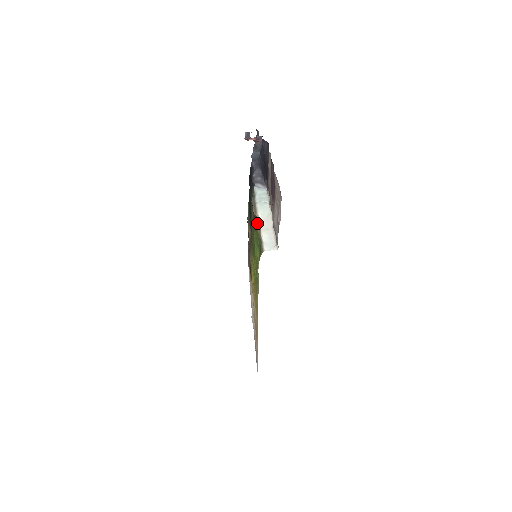
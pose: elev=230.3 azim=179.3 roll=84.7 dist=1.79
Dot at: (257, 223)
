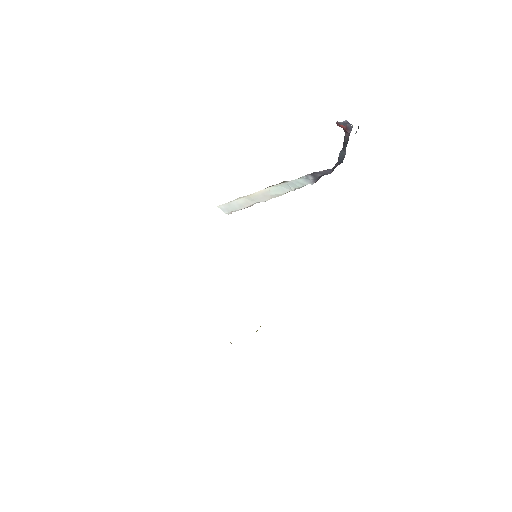
Dot at: occluded
